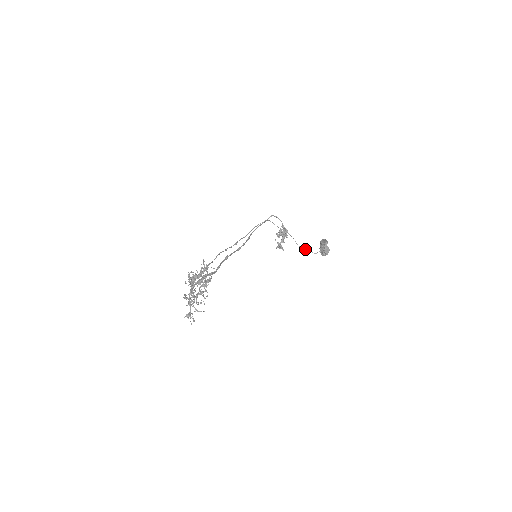
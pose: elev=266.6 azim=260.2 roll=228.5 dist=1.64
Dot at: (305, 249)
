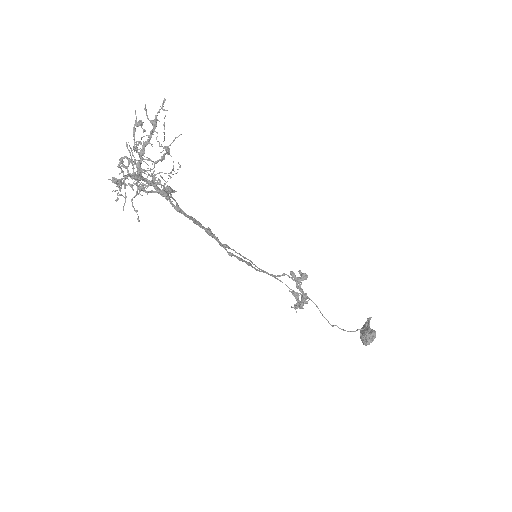
Dot at: (337, 326)
